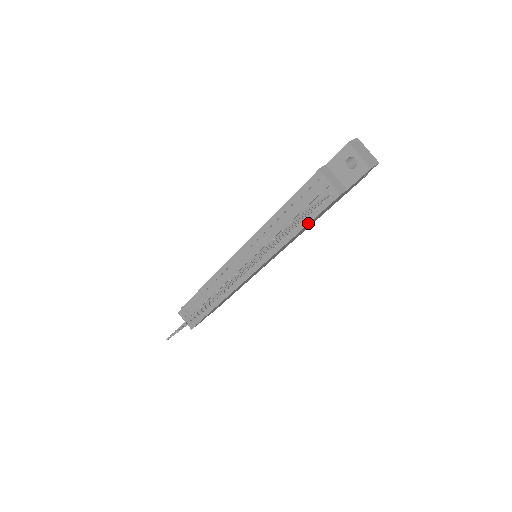
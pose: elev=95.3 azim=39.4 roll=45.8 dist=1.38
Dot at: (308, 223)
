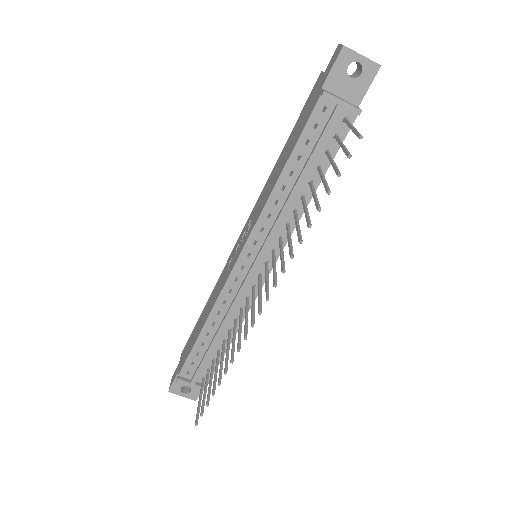
Dot at: (326, 171)
